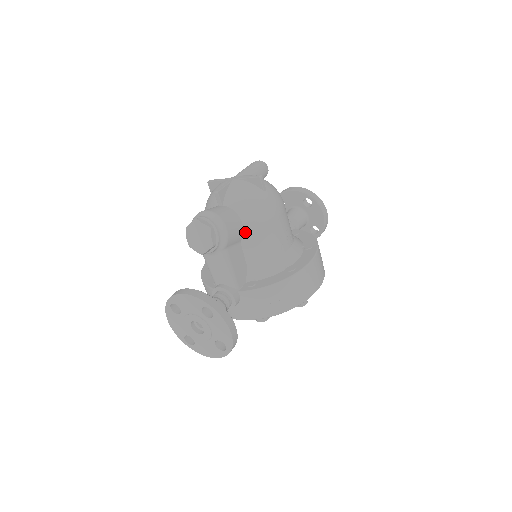
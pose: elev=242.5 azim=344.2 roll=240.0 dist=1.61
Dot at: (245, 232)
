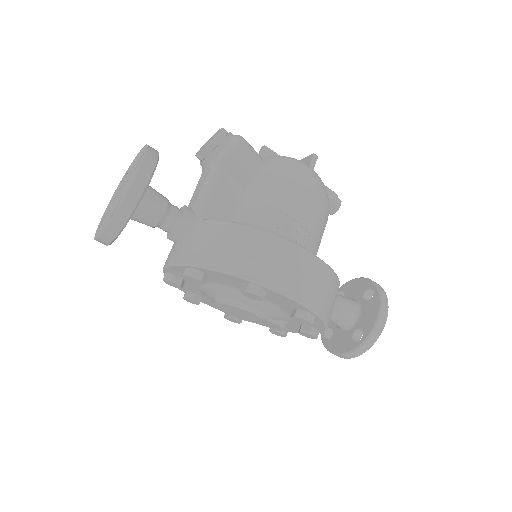
Dot at: (256, 178)
